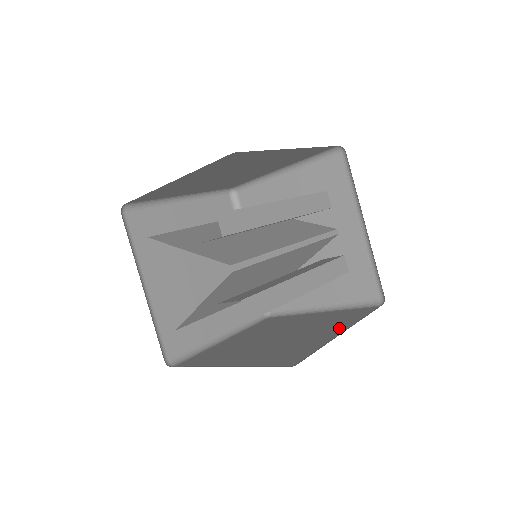
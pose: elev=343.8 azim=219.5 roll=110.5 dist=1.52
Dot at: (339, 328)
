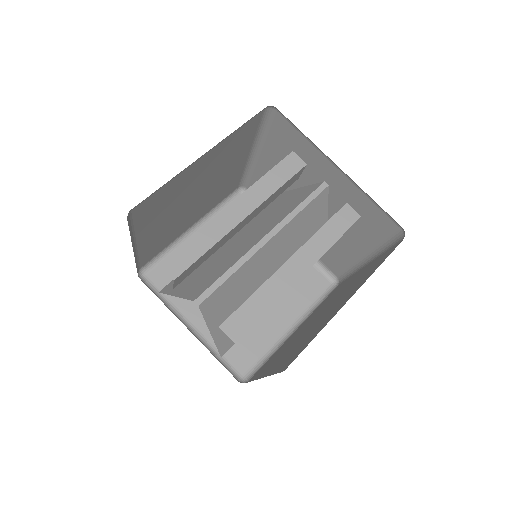
Dot at: (352, 293)
